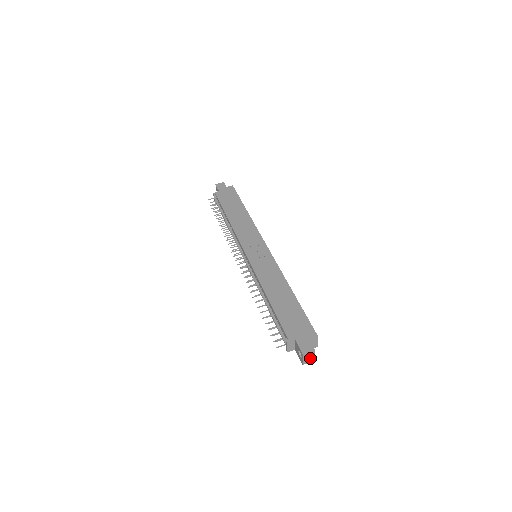
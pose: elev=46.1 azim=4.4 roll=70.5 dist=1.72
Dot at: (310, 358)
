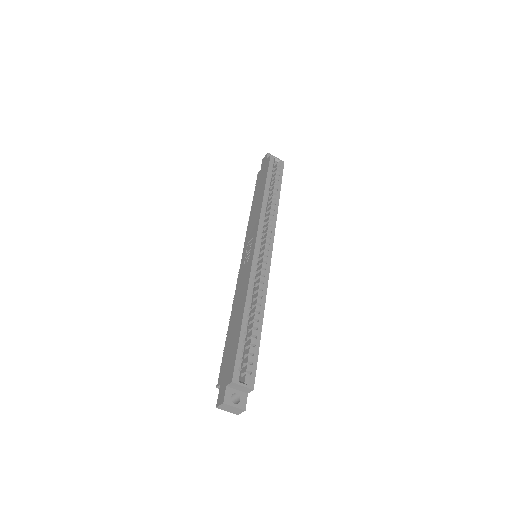
Dot at: (234, 409)
